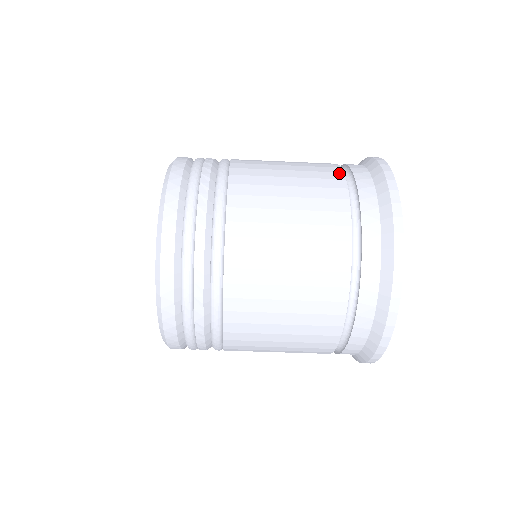
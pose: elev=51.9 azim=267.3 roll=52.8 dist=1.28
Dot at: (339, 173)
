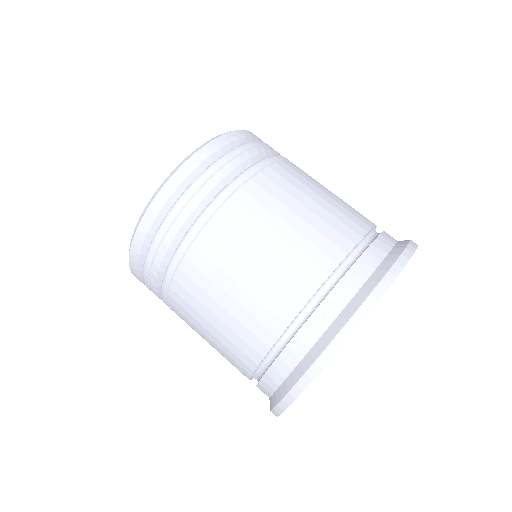
Dot at: (363, 229)
